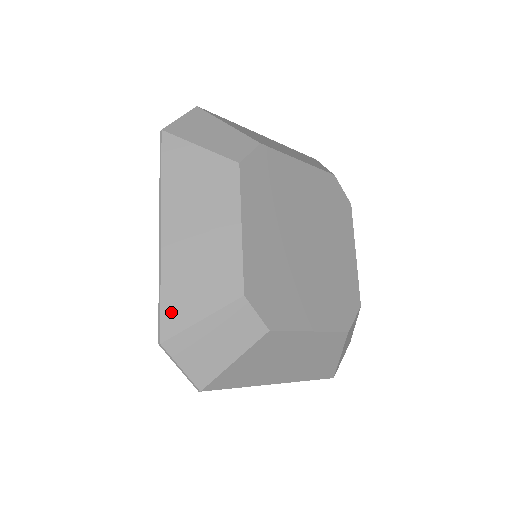
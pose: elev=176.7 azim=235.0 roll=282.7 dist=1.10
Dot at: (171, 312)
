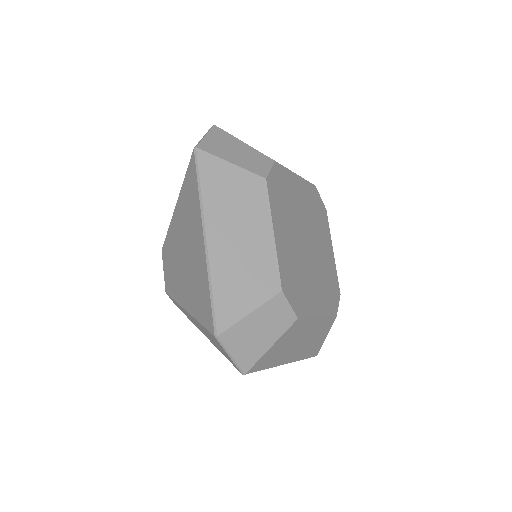
Dot at: (223, 308)
